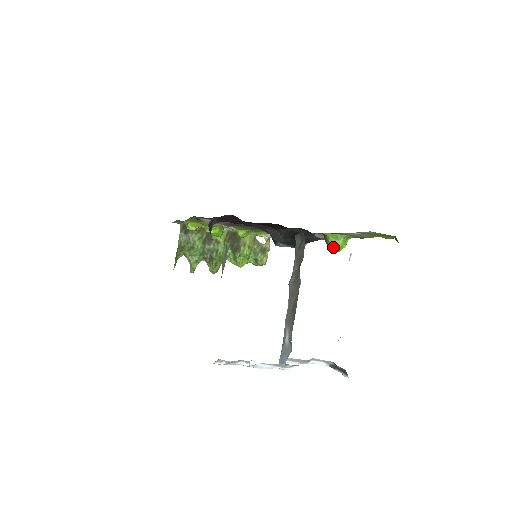
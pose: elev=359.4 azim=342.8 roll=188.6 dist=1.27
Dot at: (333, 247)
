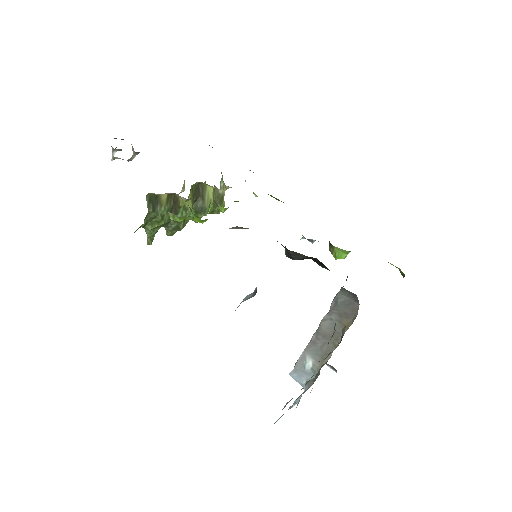
Dot at: (338, 258)
